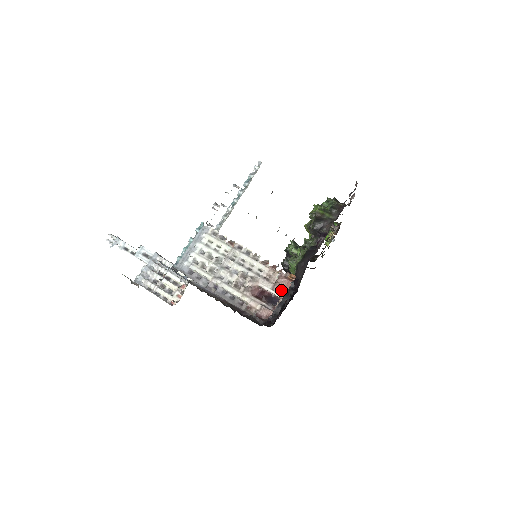
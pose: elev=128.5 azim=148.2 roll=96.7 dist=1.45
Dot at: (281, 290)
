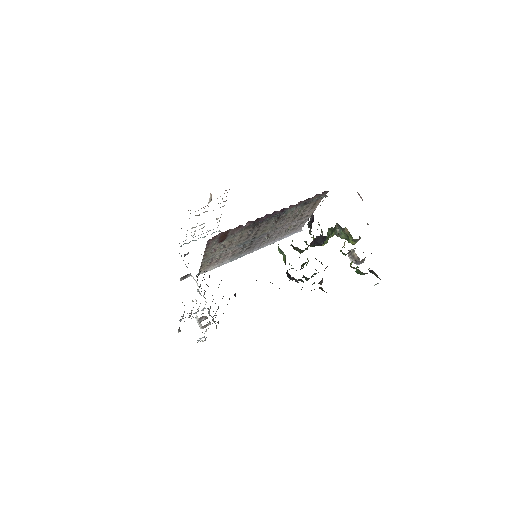
Dot at: occluded
